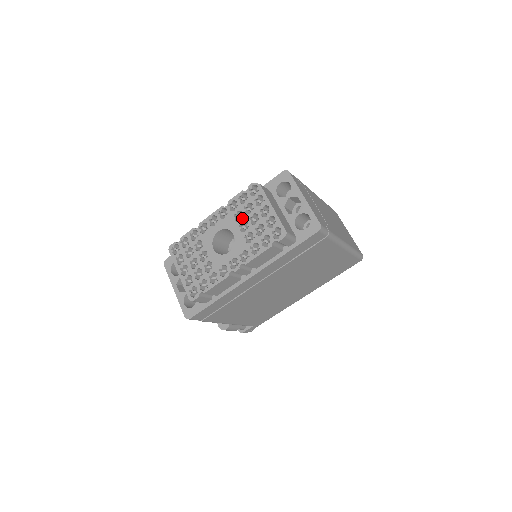
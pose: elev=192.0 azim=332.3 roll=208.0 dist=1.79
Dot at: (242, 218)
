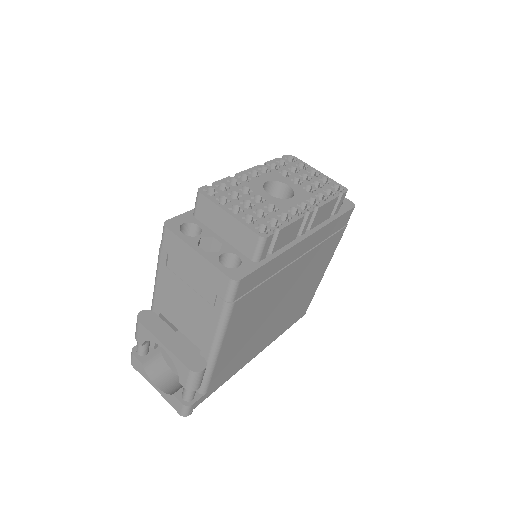
Dot at: (291, 175)
